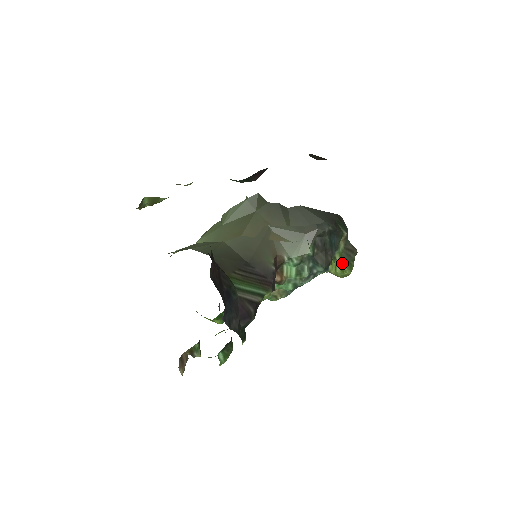
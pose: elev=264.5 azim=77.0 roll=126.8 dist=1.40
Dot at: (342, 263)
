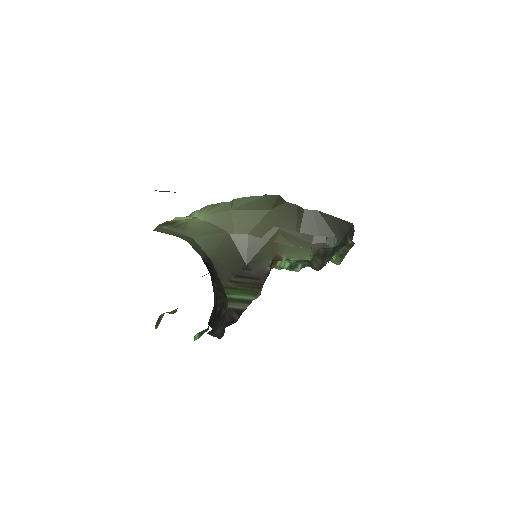
Dot at: (335, 259)
